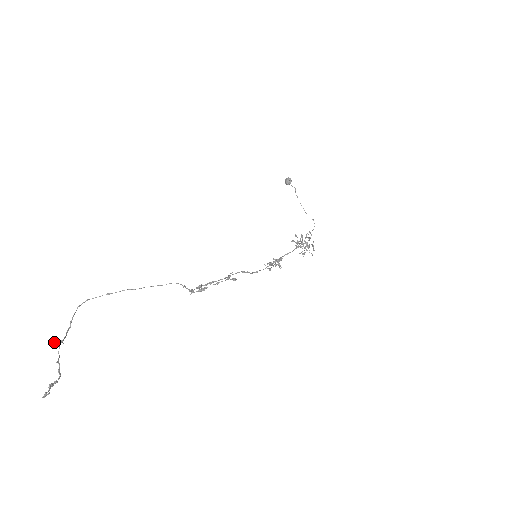
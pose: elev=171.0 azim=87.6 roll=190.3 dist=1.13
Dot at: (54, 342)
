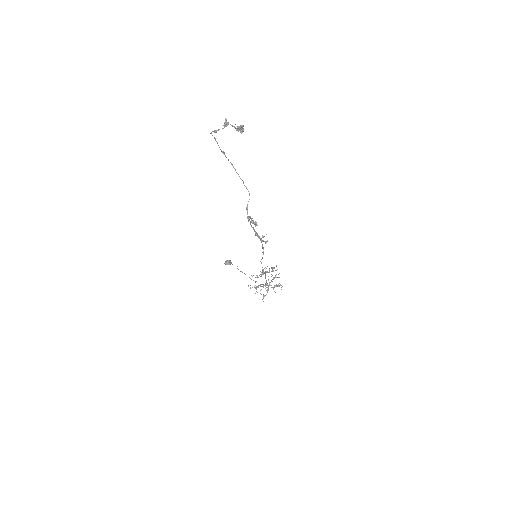
Dot at: occluded
